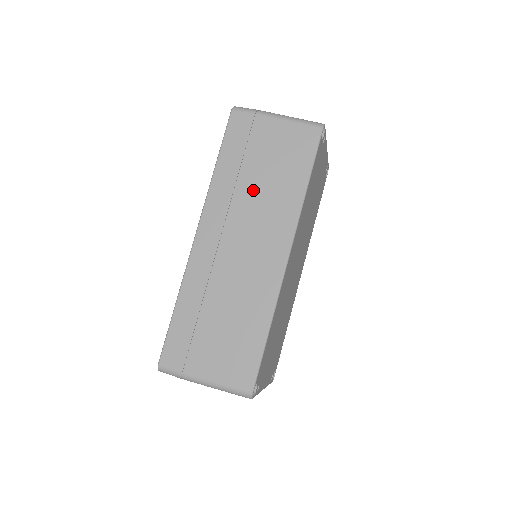
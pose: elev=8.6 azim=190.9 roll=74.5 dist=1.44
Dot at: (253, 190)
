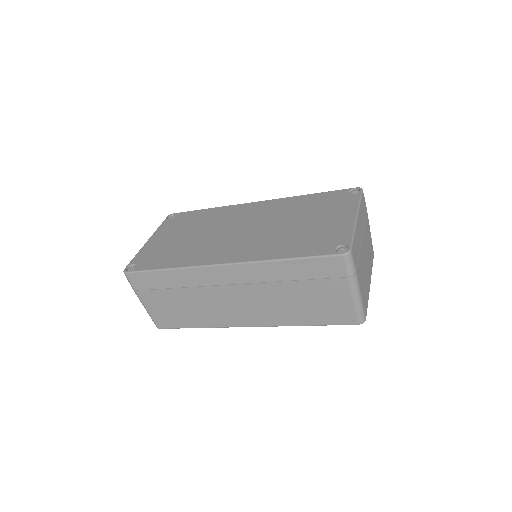
Dot at: (281, 294)
